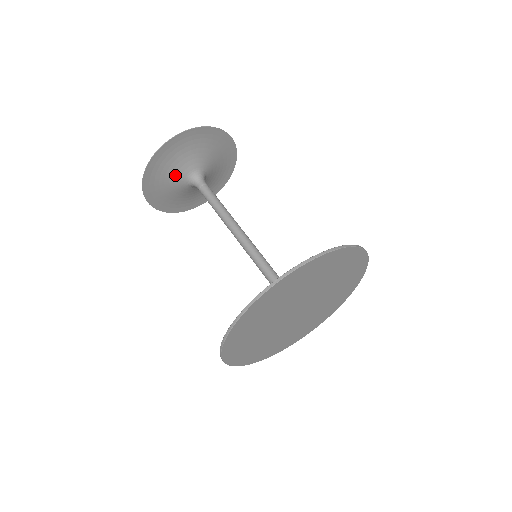
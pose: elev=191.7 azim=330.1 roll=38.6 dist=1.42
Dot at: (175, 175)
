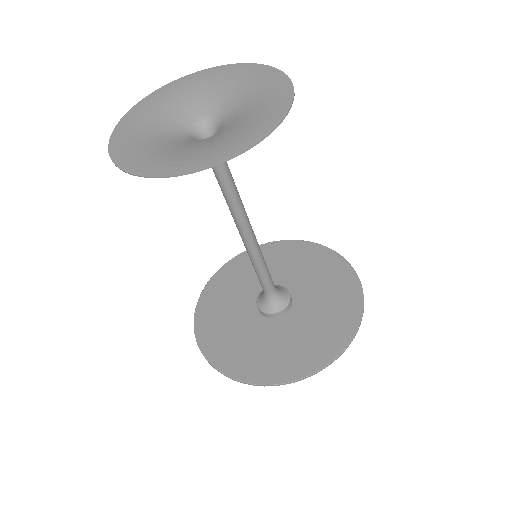
Dot at: (199, 144)
